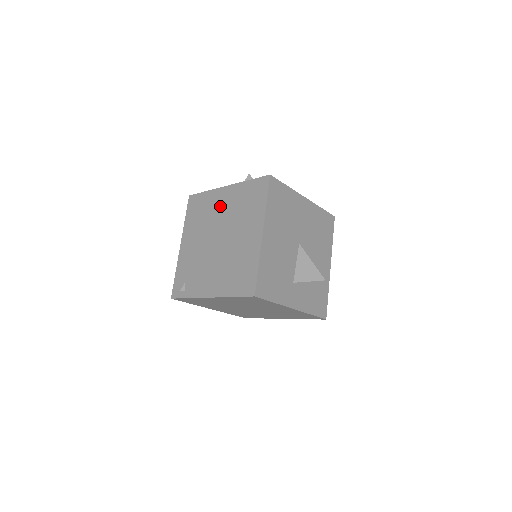
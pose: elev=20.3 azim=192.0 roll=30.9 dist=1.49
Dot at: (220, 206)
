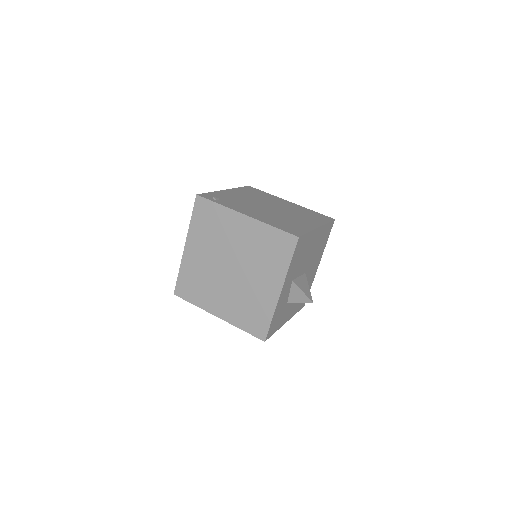
Dot at: (280, 202)
